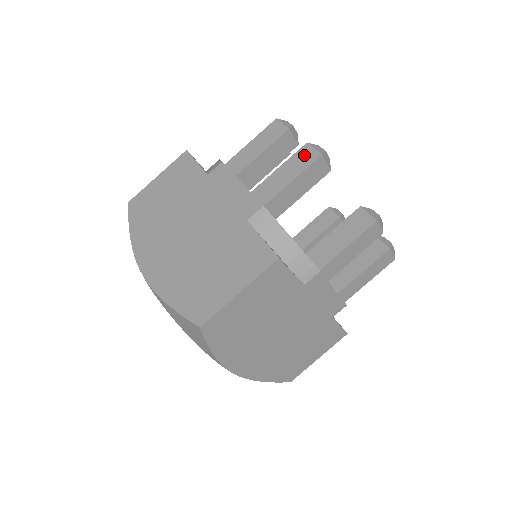
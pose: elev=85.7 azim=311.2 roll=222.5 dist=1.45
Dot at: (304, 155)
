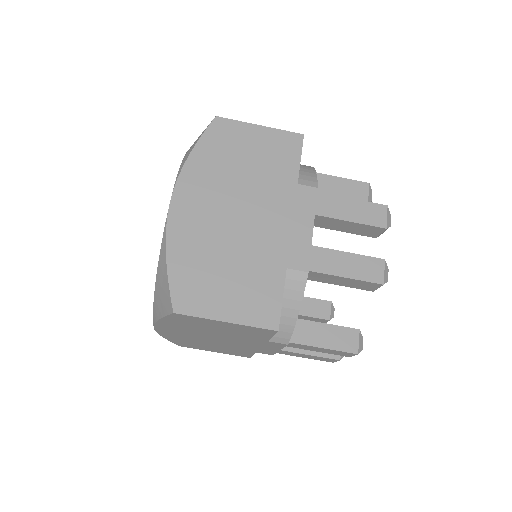
Dot at: (373, 267)
